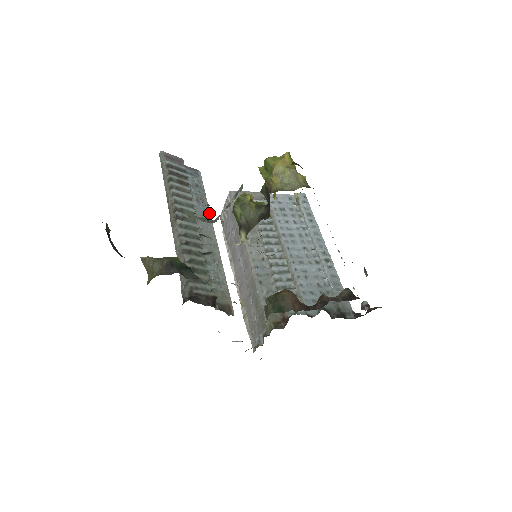
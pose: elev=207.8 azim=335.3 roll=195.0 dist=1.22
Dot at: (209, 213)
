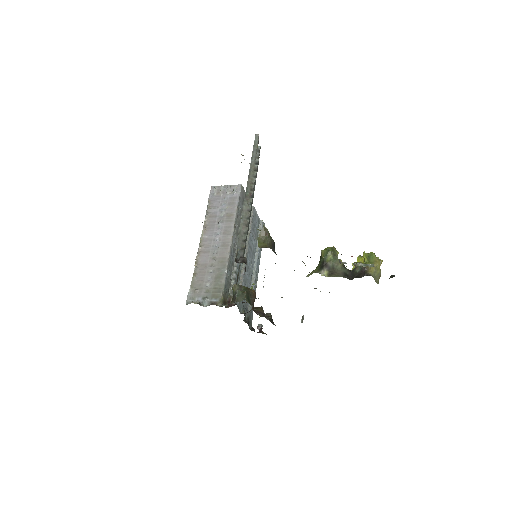
Dot at: occluded
